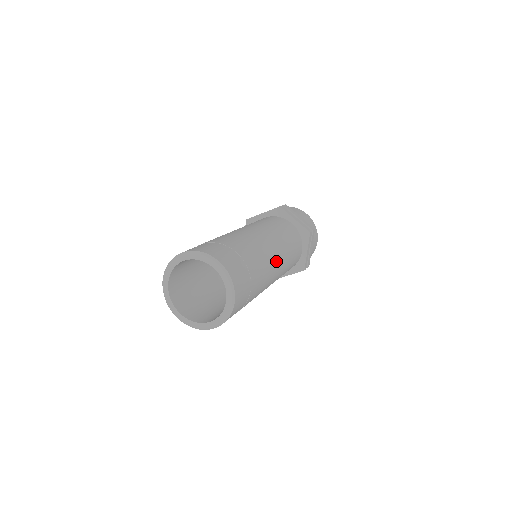
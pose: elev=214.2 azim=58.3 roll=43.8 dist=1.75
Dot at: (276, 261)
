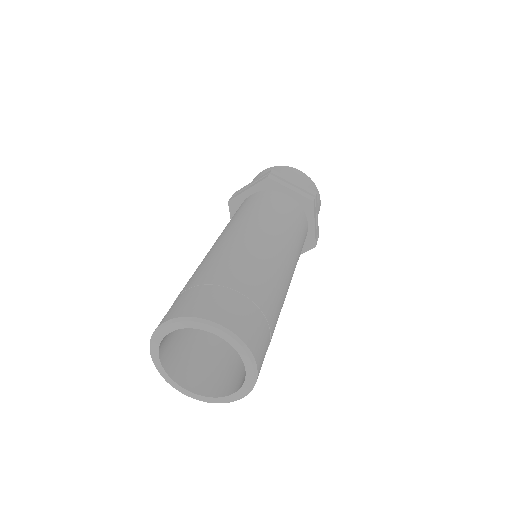
Dot at: (287, 267)
